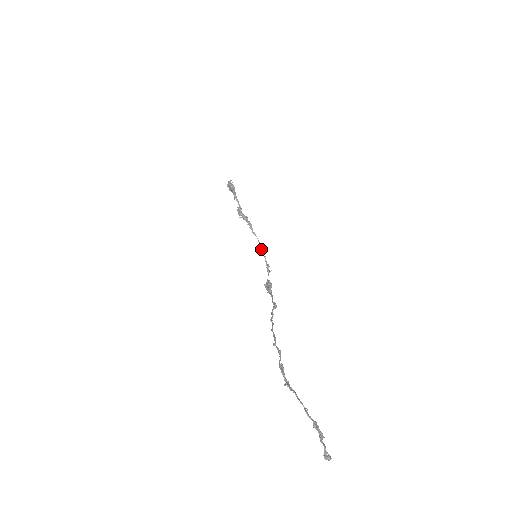
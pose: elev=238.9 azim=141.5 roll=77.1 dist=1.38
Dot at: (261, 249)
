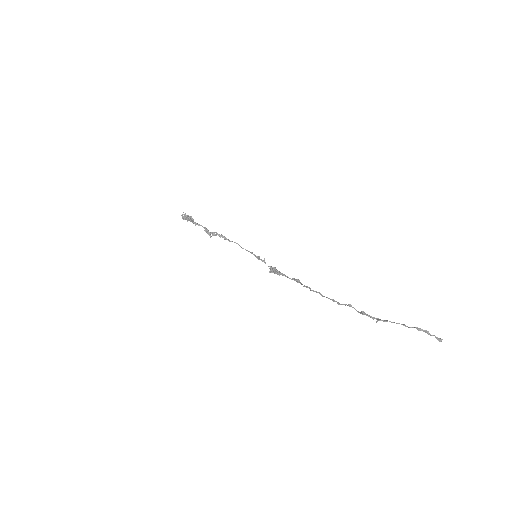
Dot at: (245, 249)
